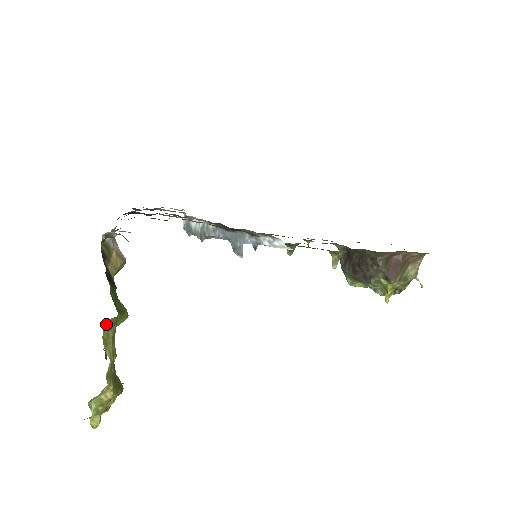
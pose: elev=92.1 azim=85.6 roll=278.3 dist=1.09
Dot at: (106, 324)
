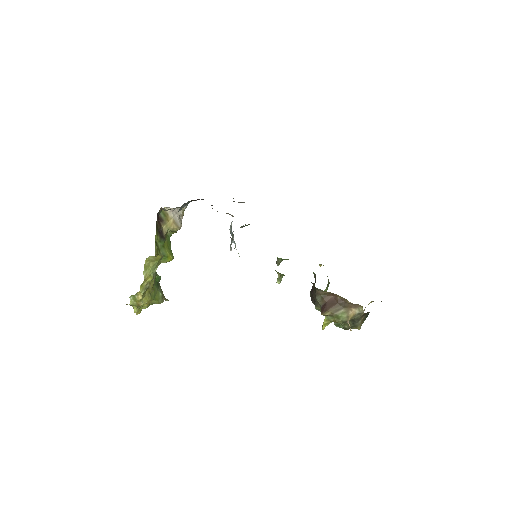
Dot at: (148, 258)
